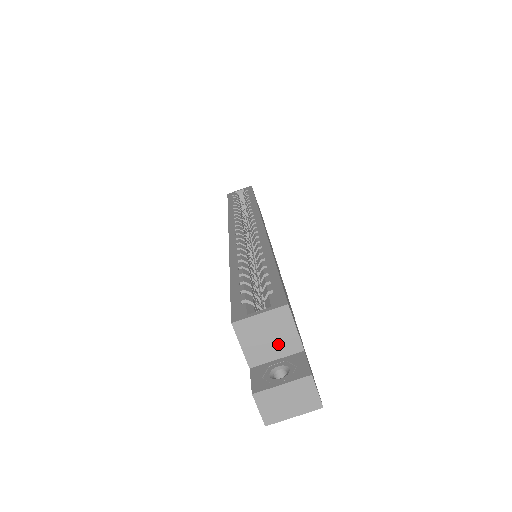
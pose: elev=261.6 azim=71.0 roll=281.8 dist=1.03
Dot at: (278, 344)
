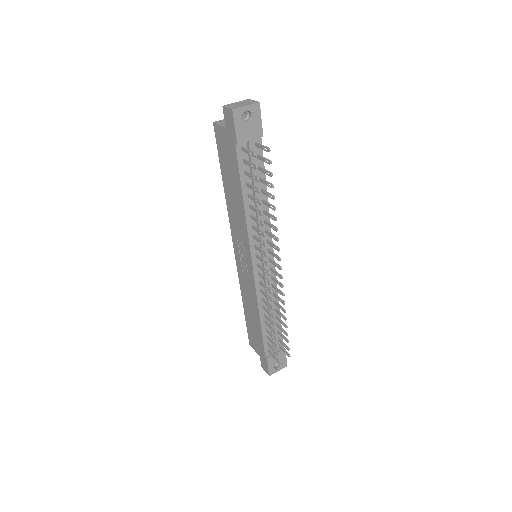
Dot at: occluded
